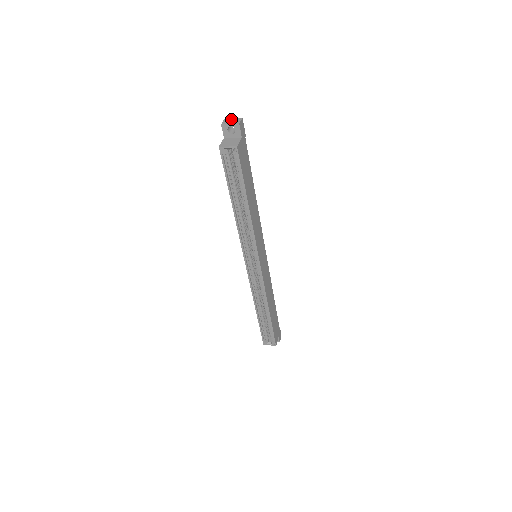
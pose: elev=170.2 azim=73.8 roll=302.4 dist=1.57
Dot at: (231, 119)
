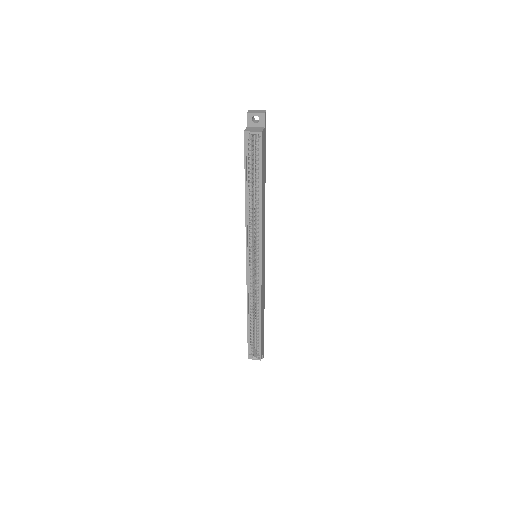
Dot at: (255, 110)
